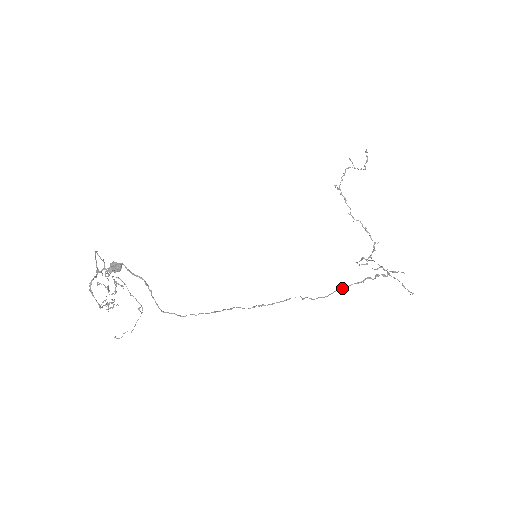
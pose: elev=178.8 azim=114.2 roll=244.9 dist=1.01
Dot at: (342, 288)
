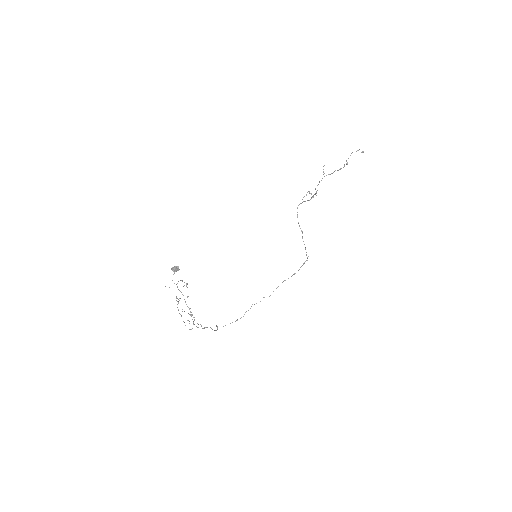
Dot at: occluded
